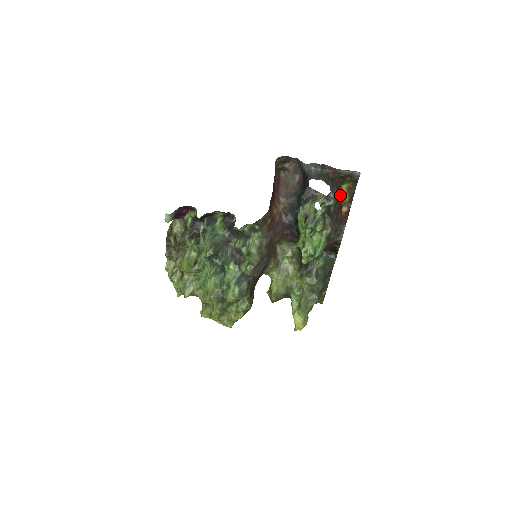
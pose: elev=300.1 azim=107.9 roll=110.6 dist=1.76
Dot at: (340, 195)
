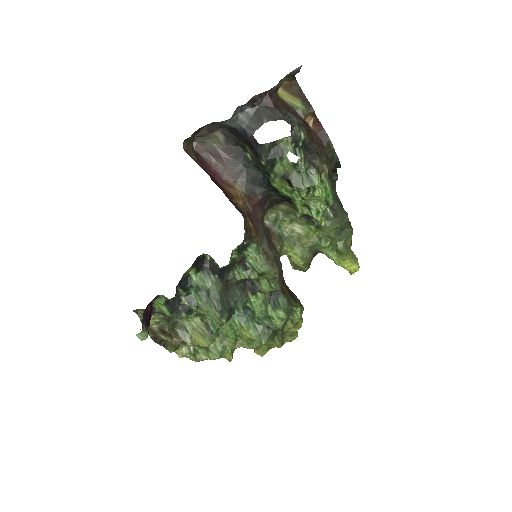
Dot at: (291, 110)
